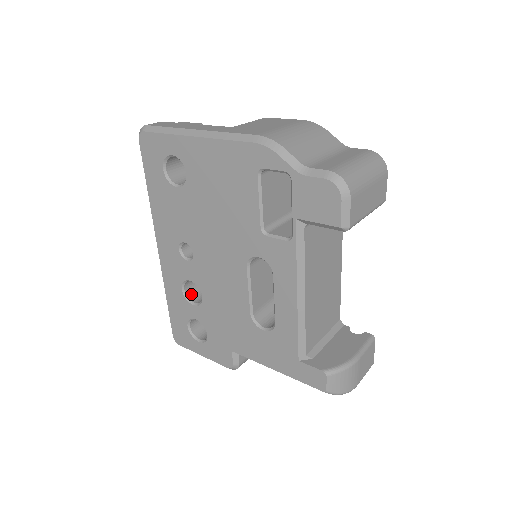
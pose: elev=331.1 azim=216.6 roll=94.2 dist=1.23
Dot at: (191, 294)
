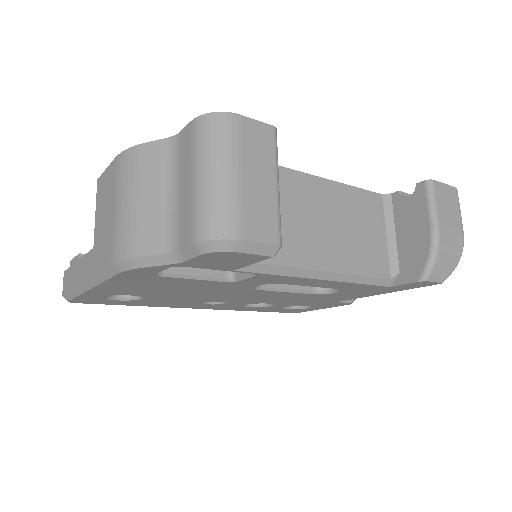
Dot at: occluded
